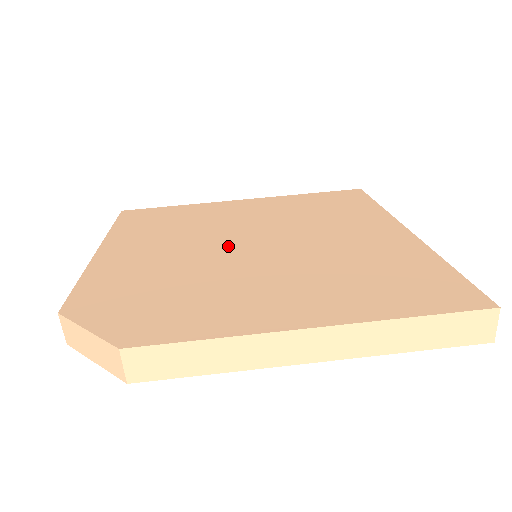
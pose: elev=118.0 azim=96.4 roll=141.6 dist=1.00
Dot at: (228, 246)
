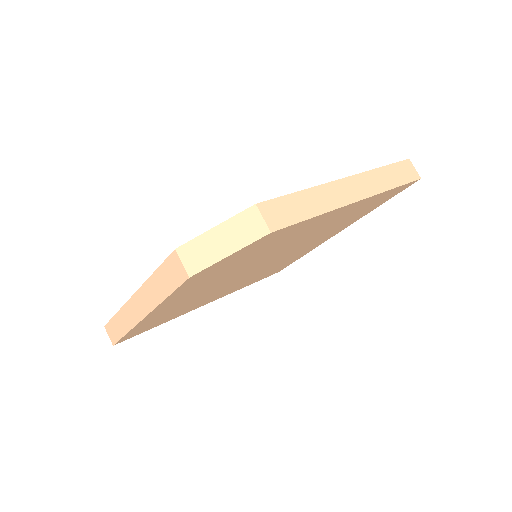
Dot at: occluded
